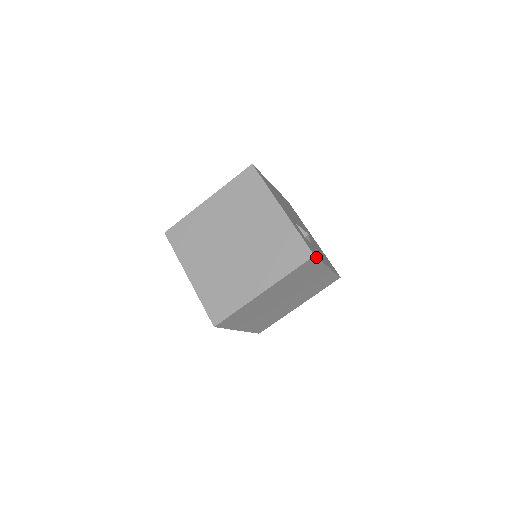
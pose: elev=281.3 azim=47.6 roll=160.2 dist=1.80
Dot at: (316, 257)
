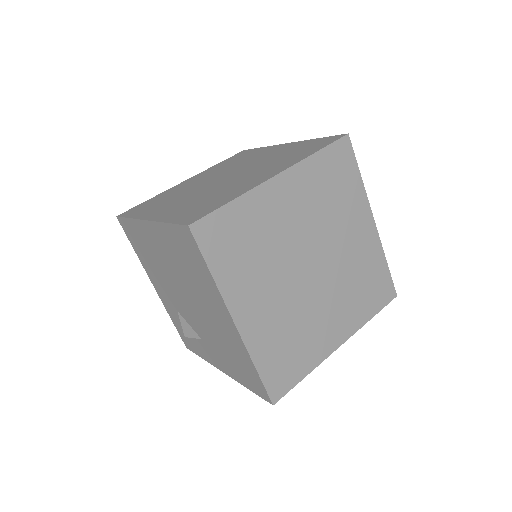
Dot at: (351, 145)
